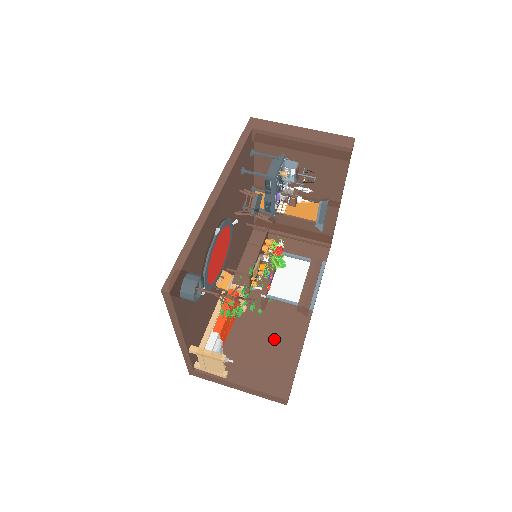
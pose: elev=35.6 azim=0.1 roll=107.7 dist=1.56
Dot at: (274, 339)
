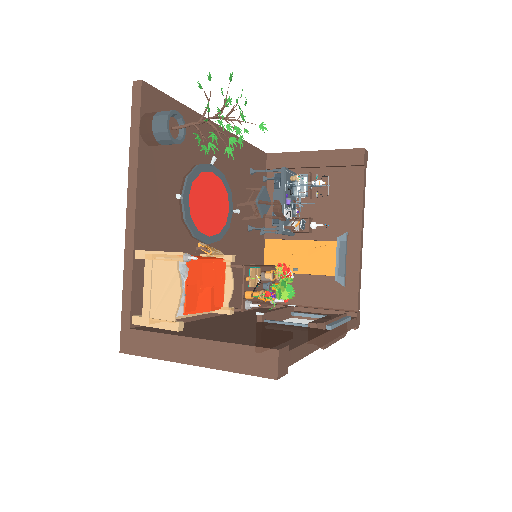
Dot at: (268, 333)
